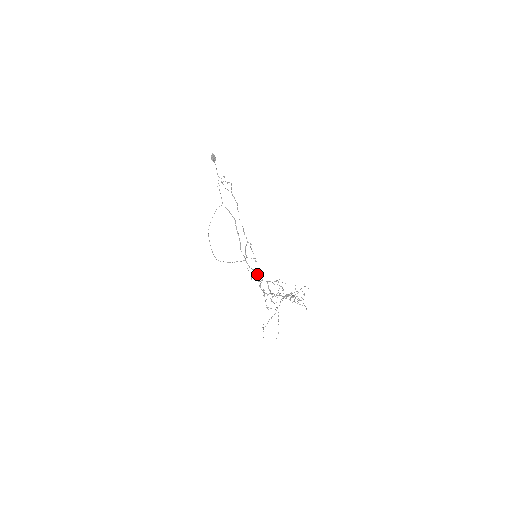
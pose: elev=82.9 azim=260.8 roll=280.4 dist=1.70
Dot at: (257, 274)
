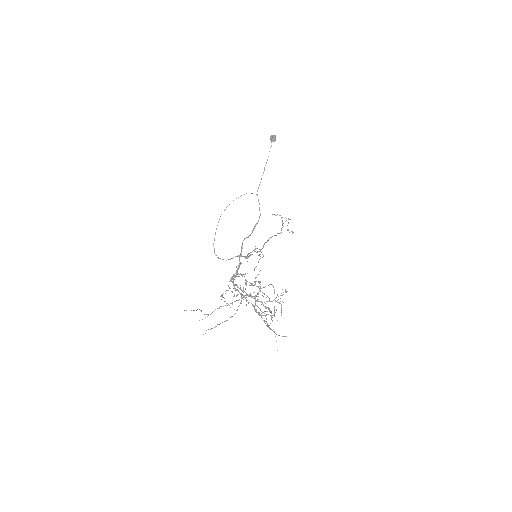
Dot at: occluded
